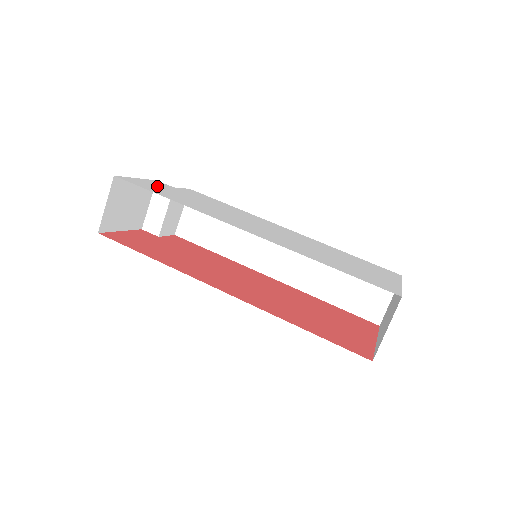
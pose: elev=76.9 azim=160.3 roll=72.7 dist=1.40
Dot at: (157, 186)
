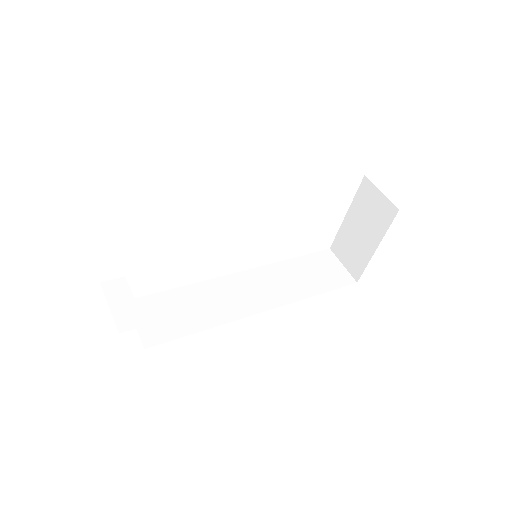
Dot at: occluded
